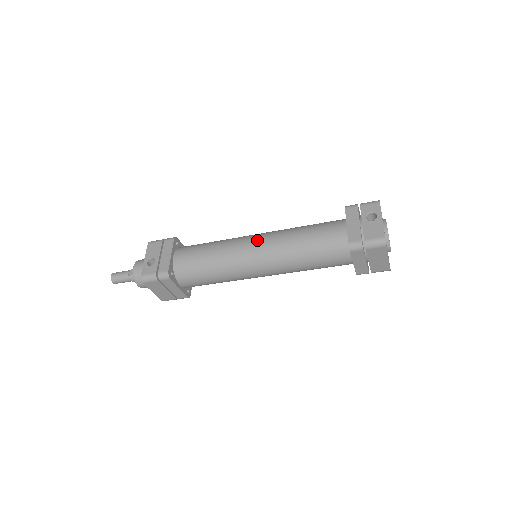
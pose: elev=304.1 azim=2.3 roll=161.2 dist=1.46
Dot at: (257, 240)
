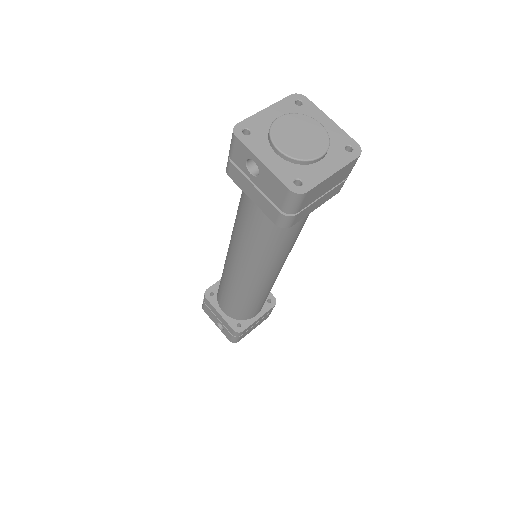
Dot at: (233, 264)
